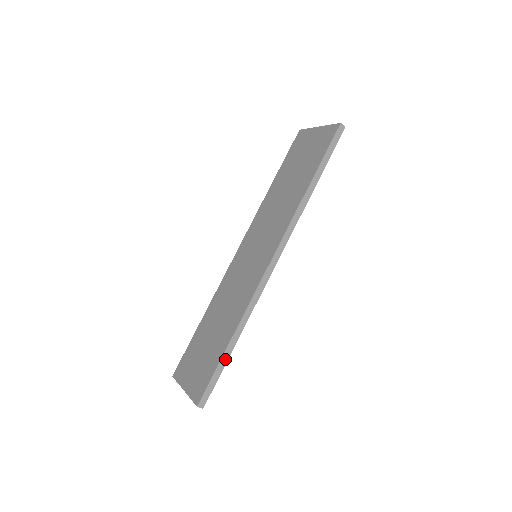
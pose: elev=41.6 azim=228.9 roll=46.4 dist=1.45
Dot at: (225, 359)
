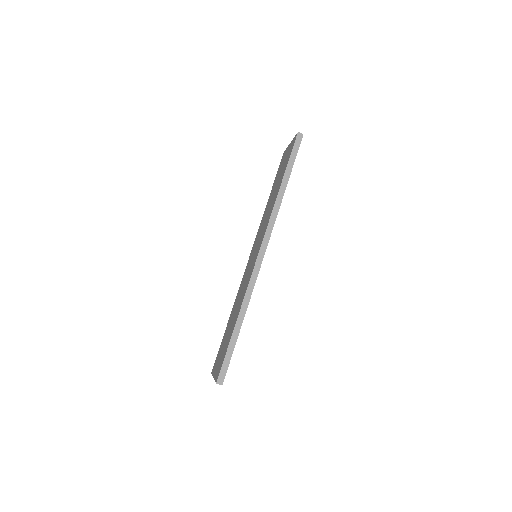
Dot at: (234, 340)
